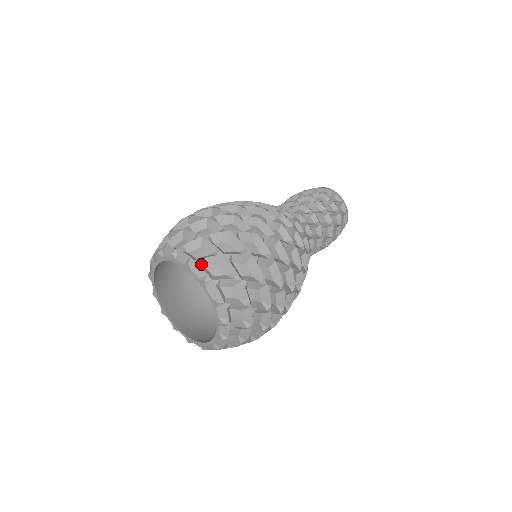
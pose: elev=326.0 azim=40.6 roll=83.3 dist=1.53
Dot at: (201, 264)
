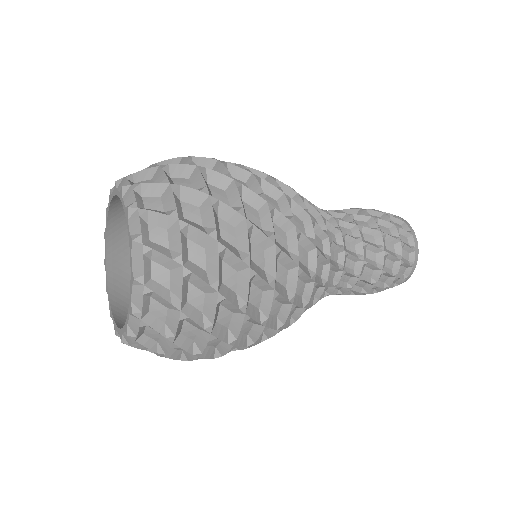
Dot at: occluded
